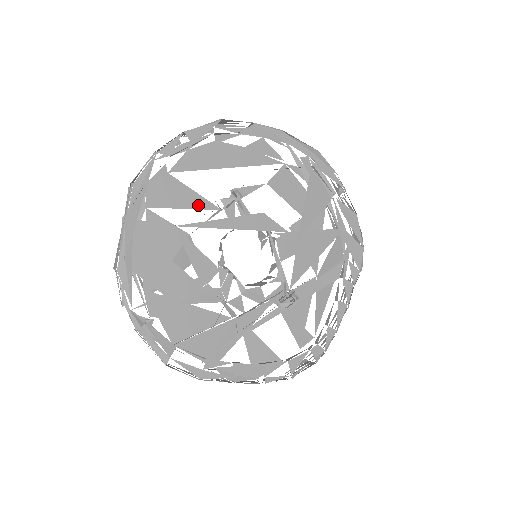
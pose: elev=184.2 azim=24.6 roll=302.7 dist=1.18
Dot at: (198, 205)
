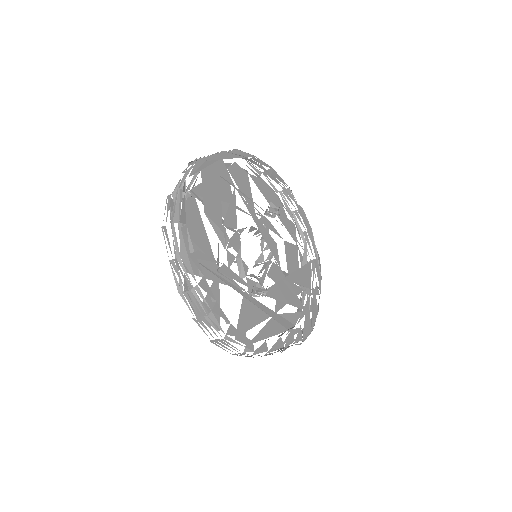
Dot at: (248, 201)
